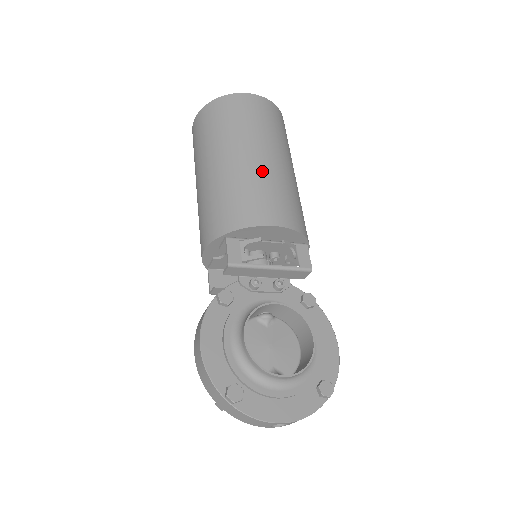
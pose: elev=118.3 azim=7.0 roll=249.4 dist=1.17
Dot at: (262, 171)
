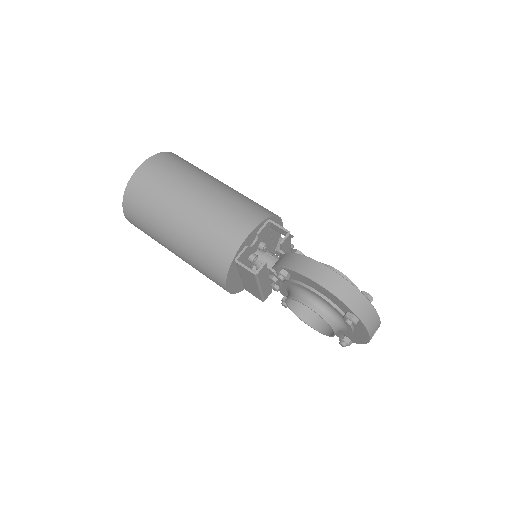
Dot at: occluded
